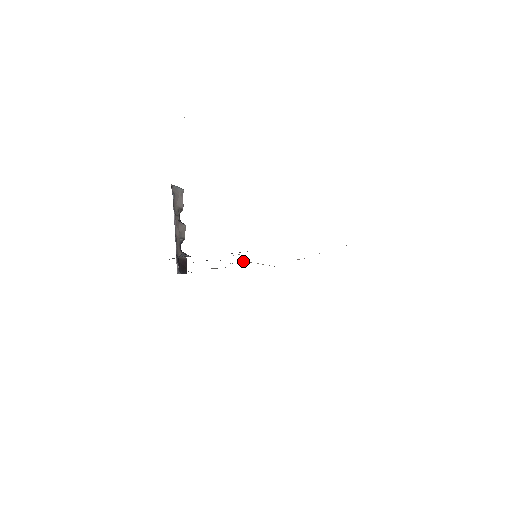
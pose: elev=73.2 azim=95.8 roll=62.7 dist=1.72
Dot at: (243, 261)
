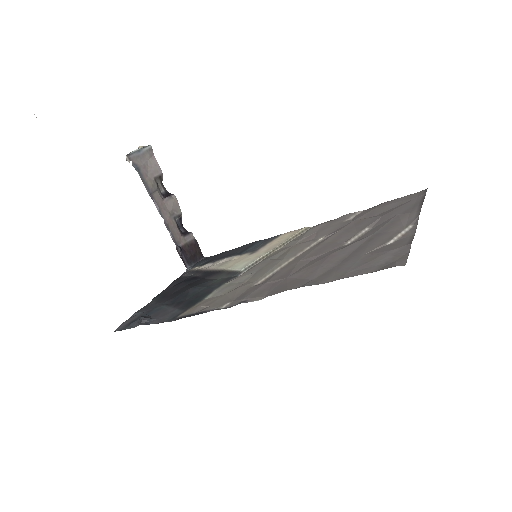
Dot at: (240, 269)
